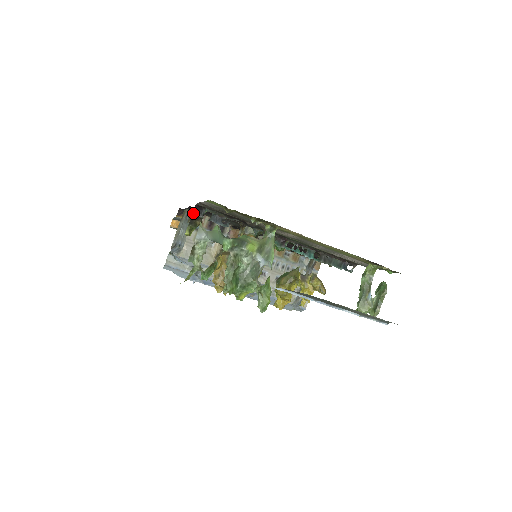
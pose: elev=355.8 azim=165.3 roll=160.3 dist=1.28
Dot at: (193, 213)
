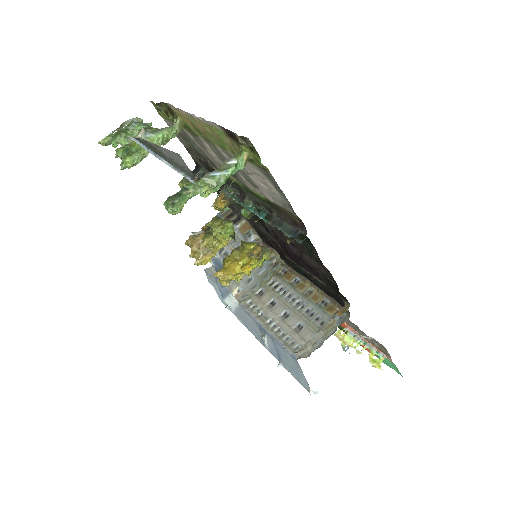
Dot at: (193, 171)
